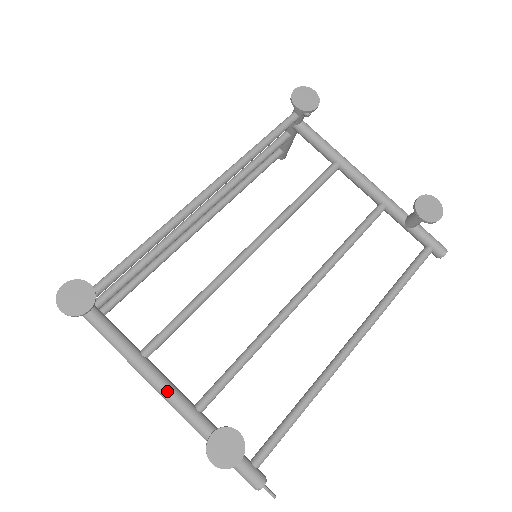
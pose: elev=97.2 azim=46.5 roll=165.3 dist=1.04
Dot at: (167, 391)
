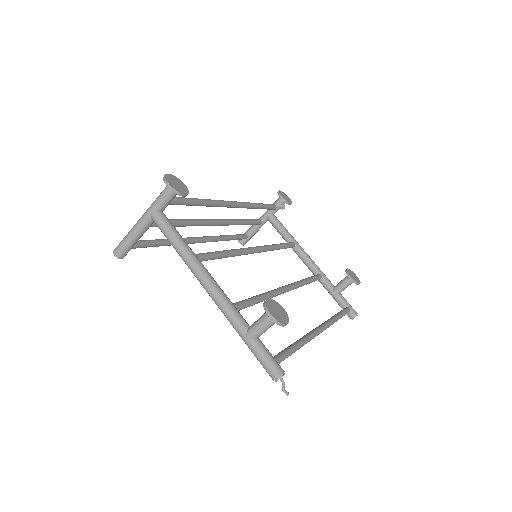
Dot at: (215, 282)
